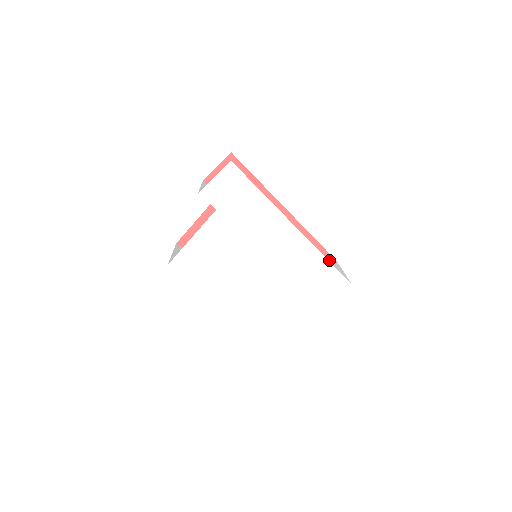
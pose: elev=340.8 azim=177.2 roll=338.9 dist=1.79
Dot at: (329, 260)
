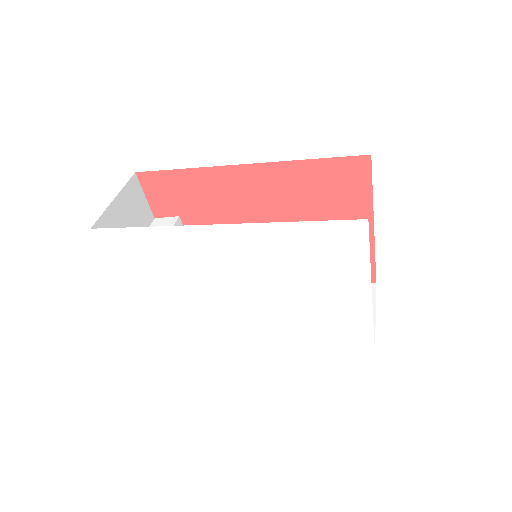
Dot at: (360, 163)
